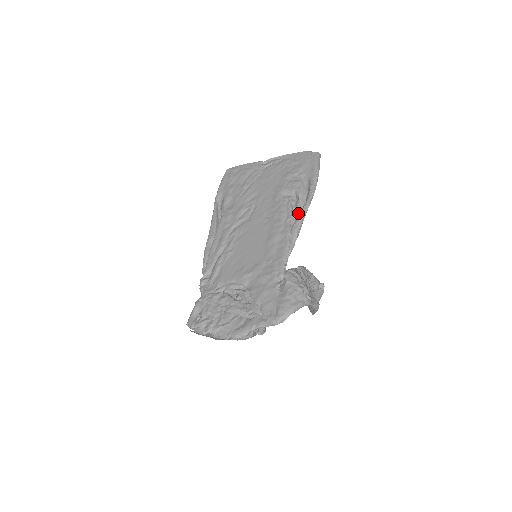
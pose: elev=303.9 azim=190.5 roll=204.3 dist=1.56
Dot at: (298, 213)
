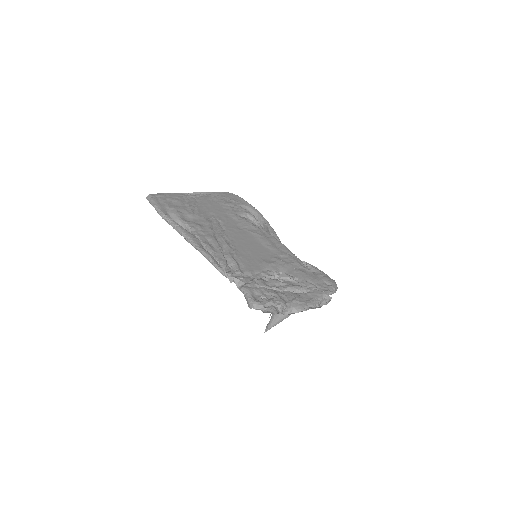
Dot at: occluded
